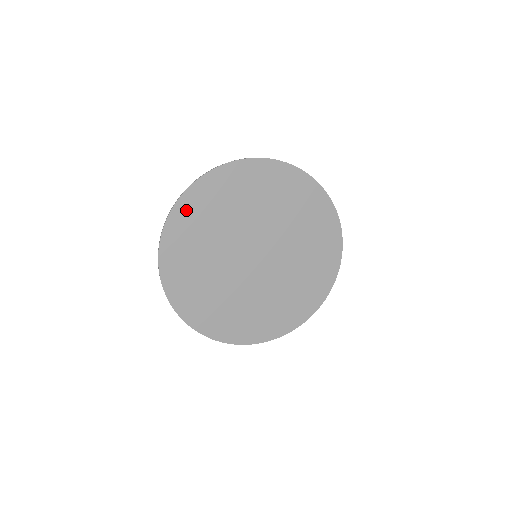
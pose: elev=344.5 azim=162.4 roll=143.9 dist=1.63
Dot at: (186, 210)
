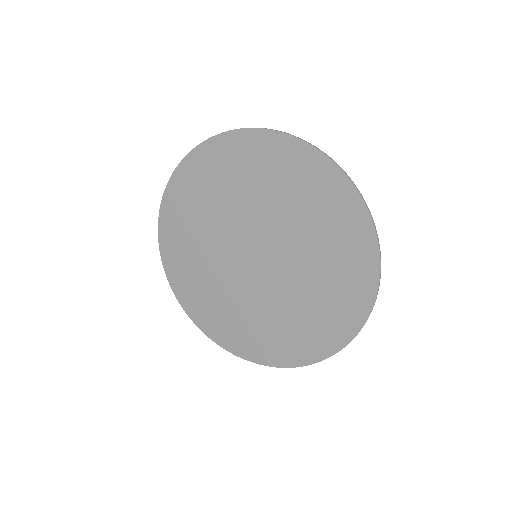
Dot at: (203, 160)
